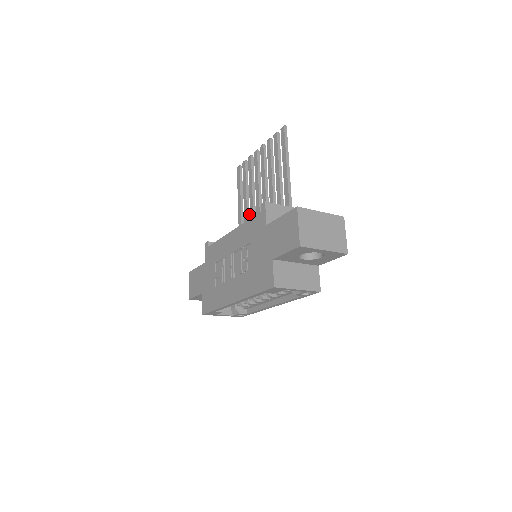
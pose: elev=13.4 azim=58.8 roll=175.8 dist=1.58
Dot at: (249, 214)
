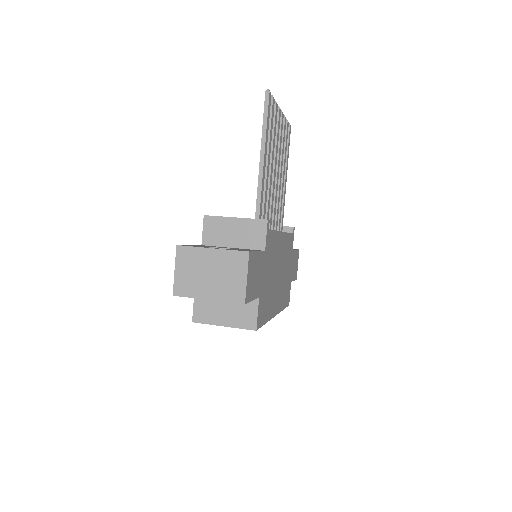
Dot at: (281, 193)
